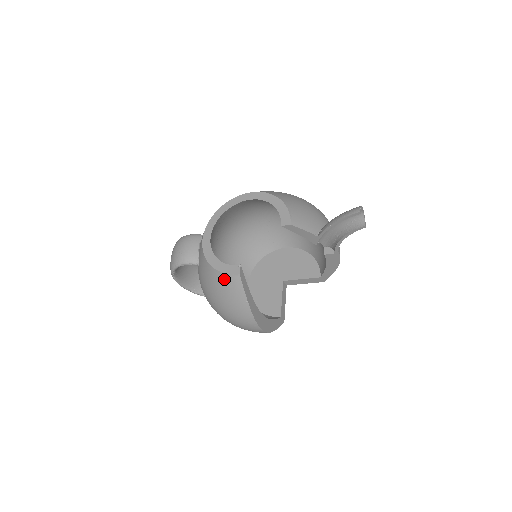
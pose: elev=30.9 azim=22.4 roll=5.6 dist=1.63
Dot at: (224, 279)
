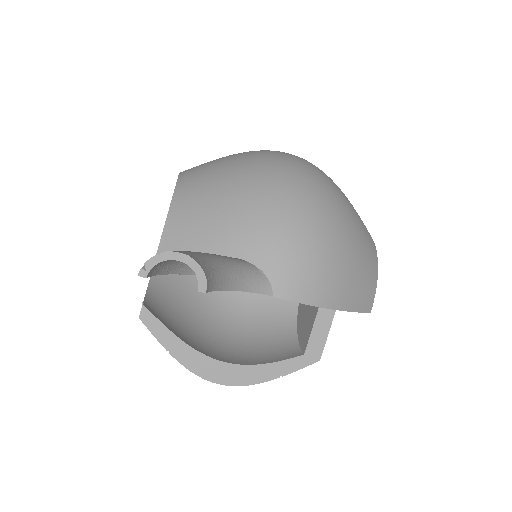
Dot at: occluded
